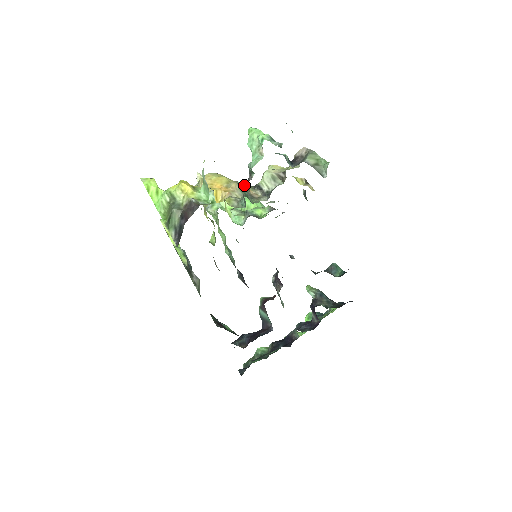
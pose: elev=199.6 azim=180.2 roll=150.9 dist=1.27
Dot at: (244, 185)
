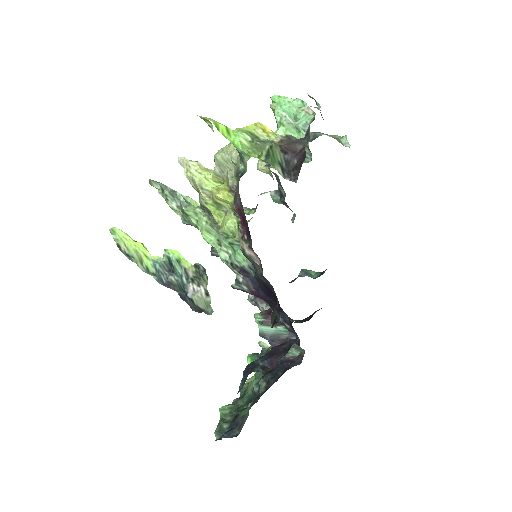
Dot at: occluded
